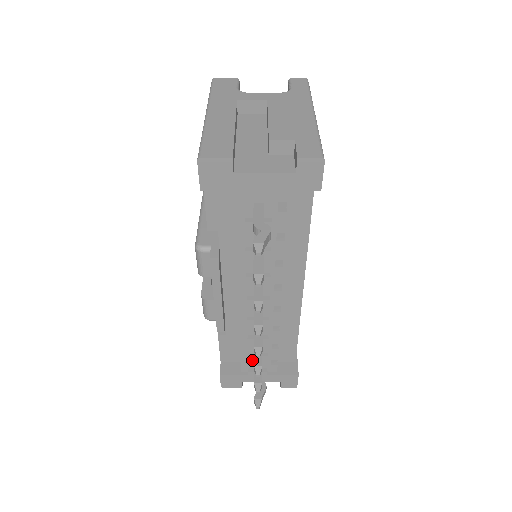
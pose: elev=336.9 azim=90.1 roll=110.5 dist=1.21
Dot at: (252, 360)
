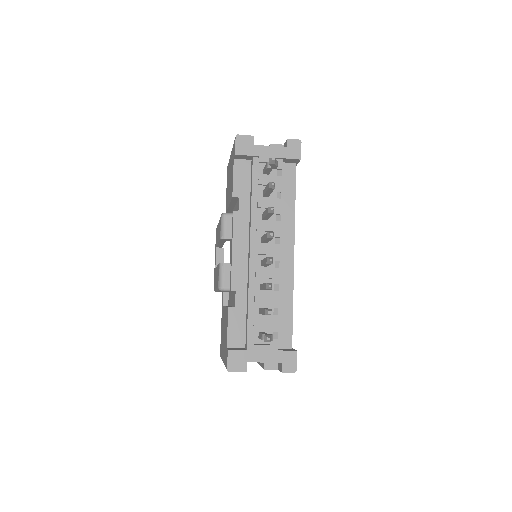
Dot at: (257, 332)
